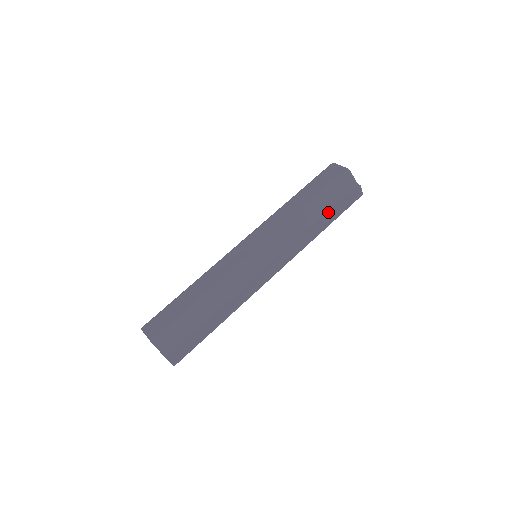
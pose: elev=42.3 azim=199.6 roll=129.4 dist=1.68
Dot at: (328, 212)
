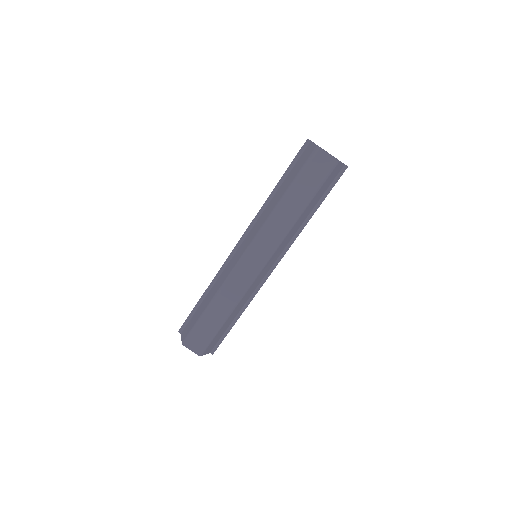
Dot at: (318, 204)
